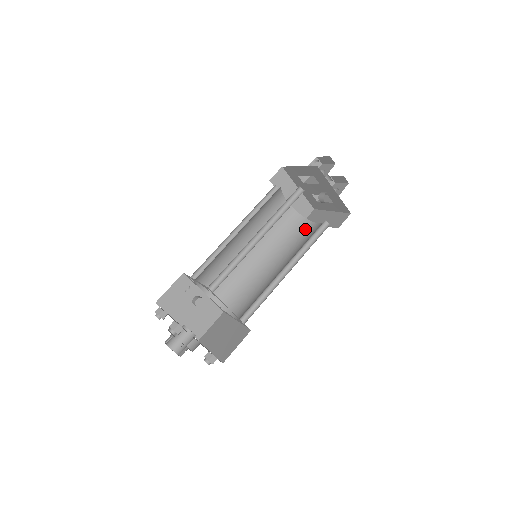
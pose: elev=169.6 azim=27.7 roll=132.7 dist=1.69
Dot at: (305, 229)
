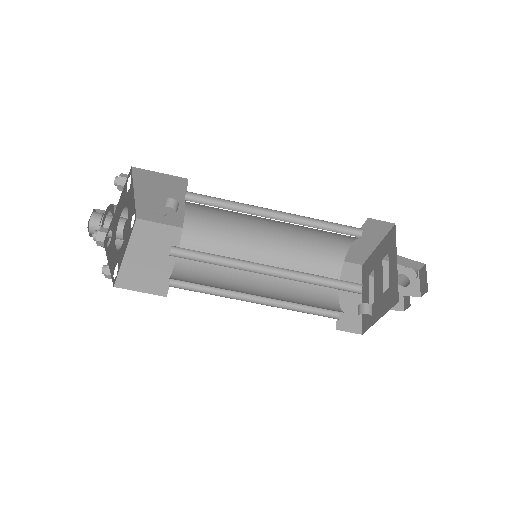
Dot at: occluded
